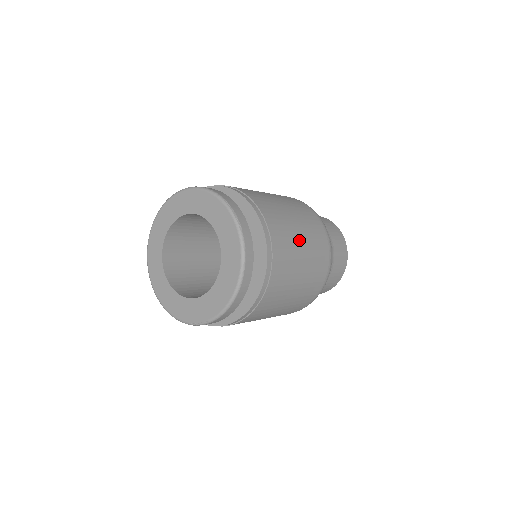
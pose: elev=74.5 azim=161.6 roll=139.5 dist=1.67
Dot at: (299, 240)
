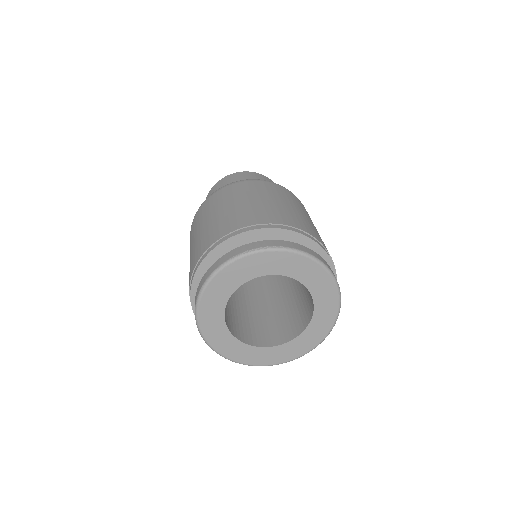
Dot at: (279, 204)
